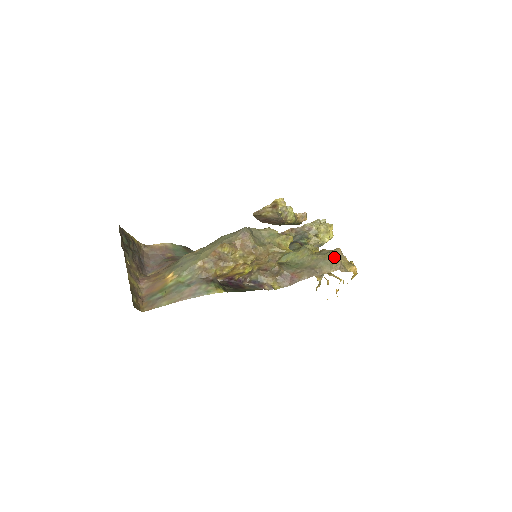
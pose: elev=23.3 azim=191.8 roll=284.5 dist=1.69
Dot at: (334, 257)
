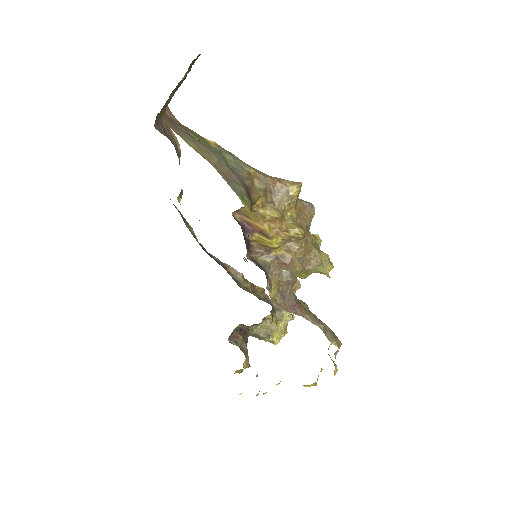
Dot at: occluded
